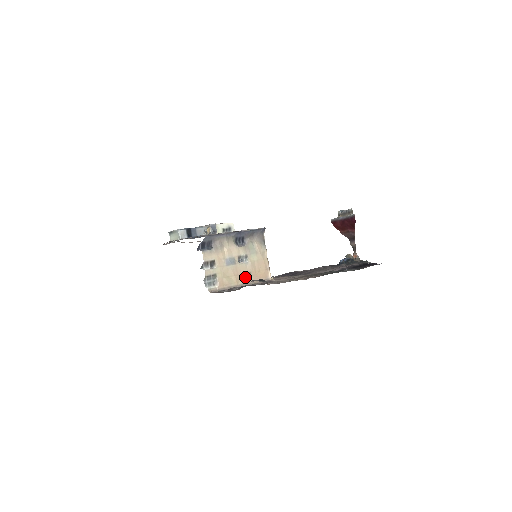
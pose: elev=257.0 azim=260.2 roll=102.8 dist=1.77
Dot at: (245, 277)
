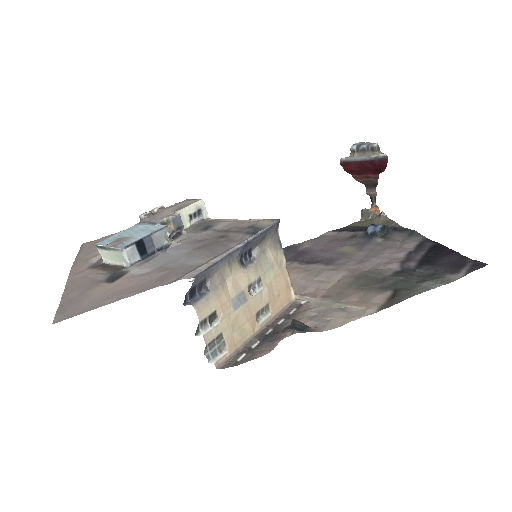
Dot at: (261, 314)
